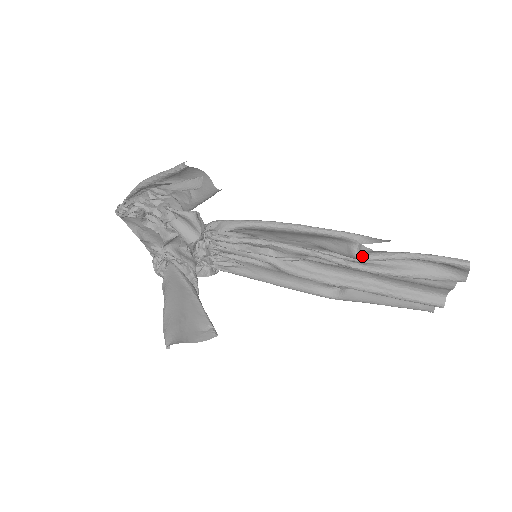
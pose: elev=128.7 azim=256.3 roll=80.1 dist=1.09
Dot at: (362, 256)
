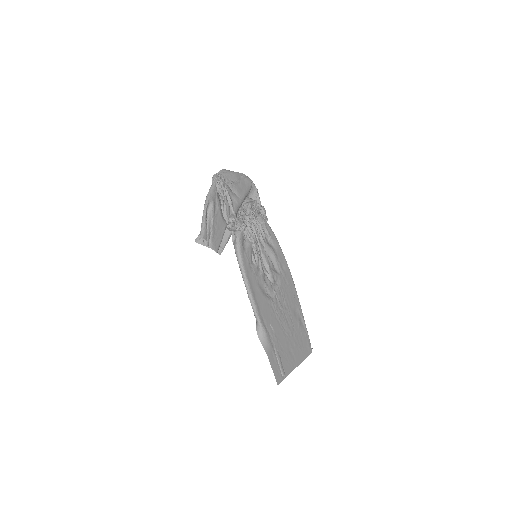
Dot at: occluded
